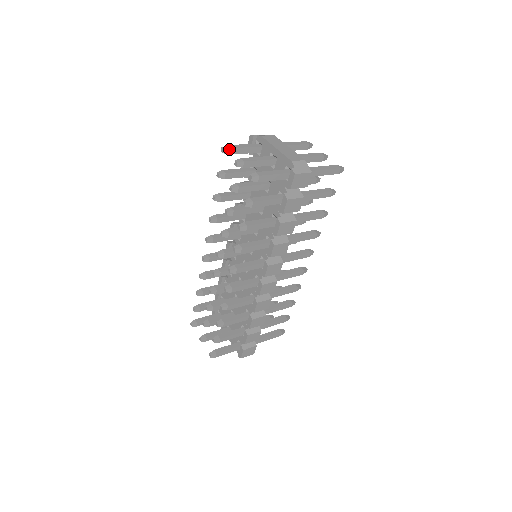
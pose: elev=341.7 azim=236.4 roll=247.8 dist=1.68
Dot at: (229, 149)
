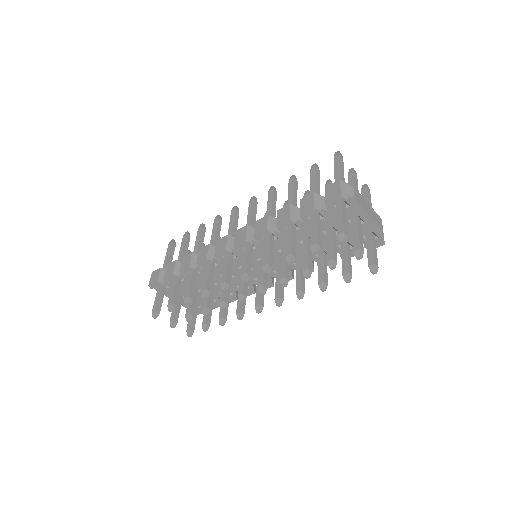
Dot at: (347, 238)
